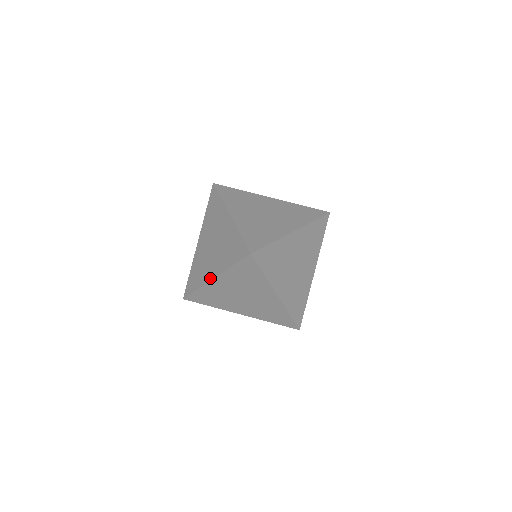
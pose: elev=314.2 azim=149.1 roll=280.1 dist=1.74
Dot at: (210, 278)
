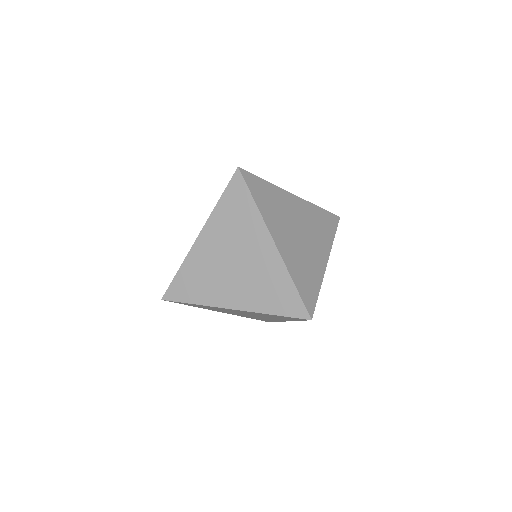
Dot at: (226, 306)
